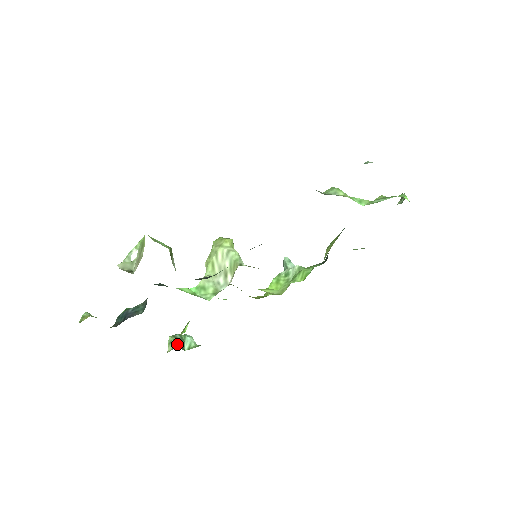
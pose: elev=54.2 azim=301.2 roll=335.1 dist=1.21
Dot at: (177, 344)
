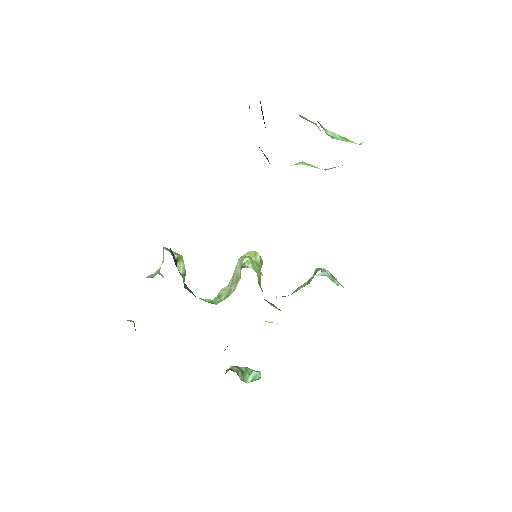
Dot at: occluded
